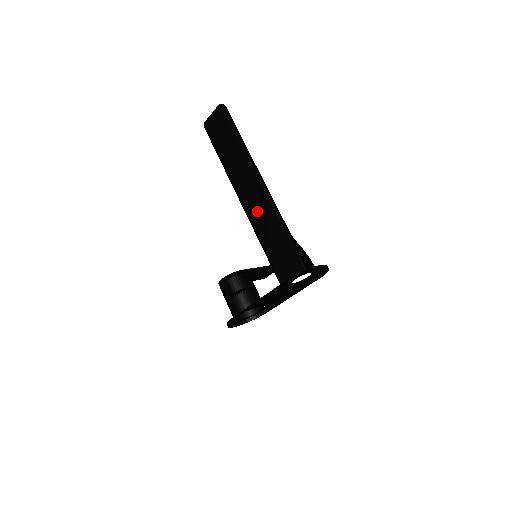
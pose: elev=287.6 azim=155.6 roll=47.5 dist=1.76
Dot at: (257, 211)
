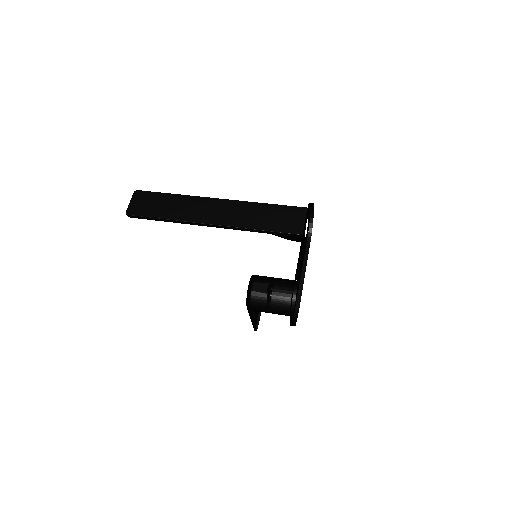
Dot at: (233, 215)
